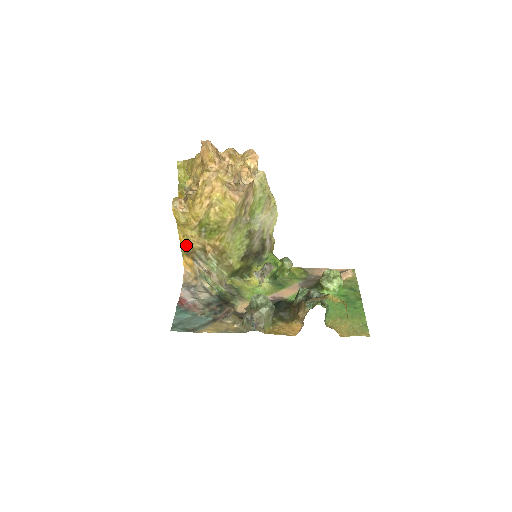
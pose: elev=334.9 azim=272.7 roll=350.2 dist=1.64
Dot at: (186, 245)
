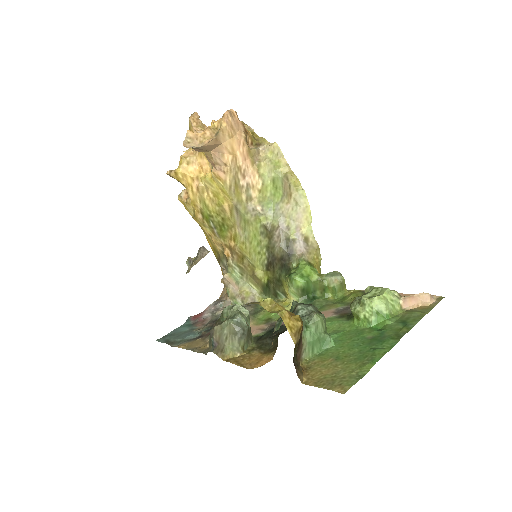
Dot at: (214, 249)
